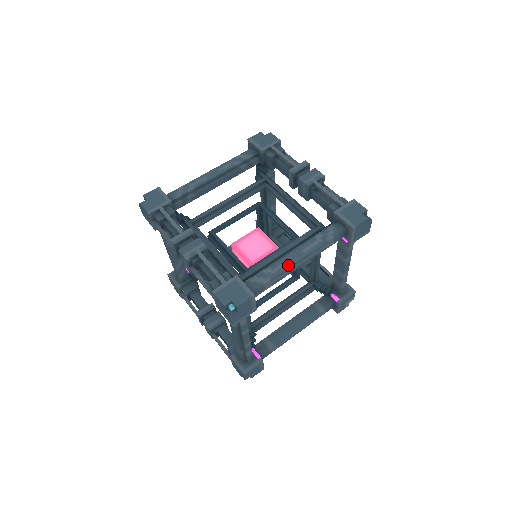
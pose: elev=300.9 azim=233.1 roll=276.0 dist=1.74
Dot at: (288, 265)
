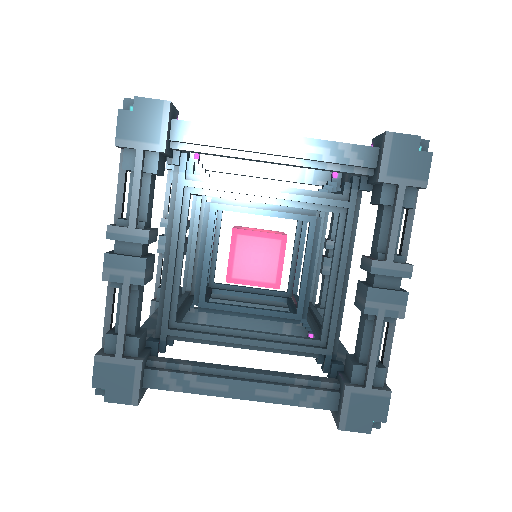
Dot at: (220, 393)
